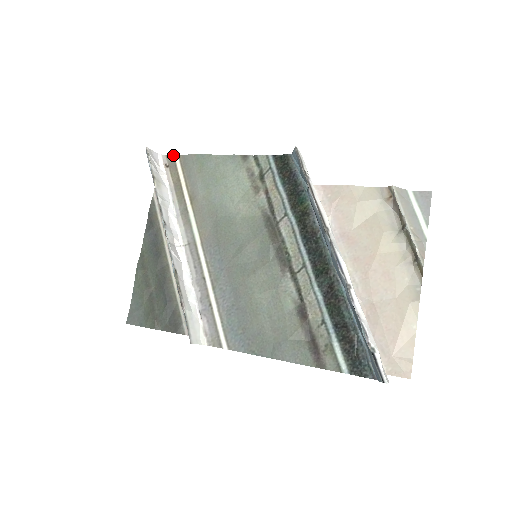
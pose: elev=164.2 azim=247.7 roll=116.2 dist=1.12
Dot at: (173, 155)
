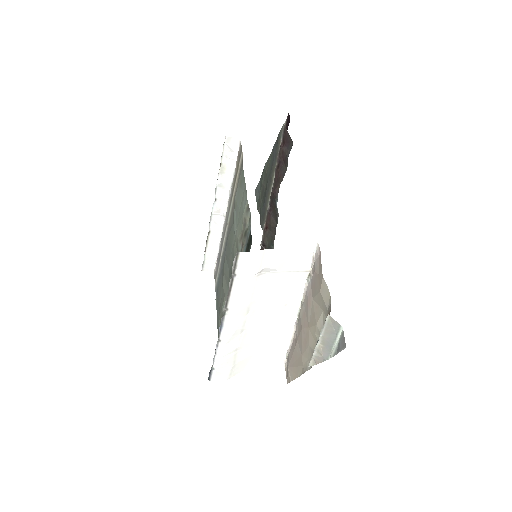
Dot at: occluded
